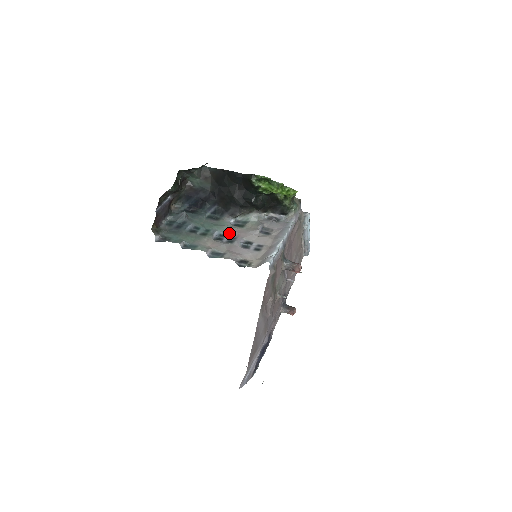
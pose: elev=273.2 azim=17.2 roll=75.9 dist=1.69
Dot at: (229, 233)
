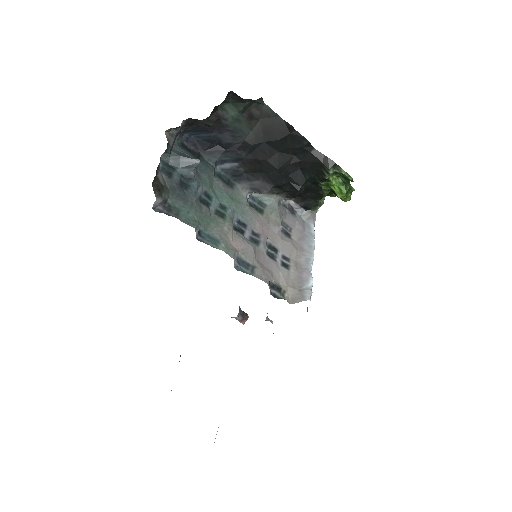
Dot at: (249, 221)
